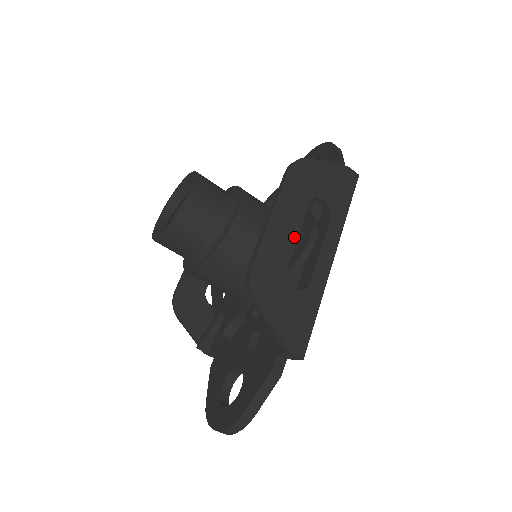
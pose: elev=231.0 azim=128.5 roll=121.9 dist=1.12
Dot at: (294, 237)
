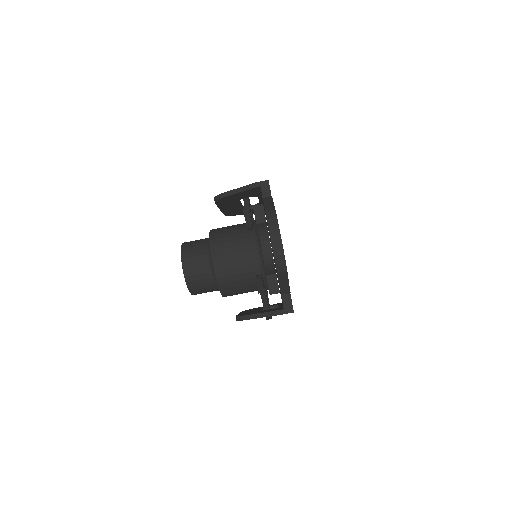
Dot at: occluded
